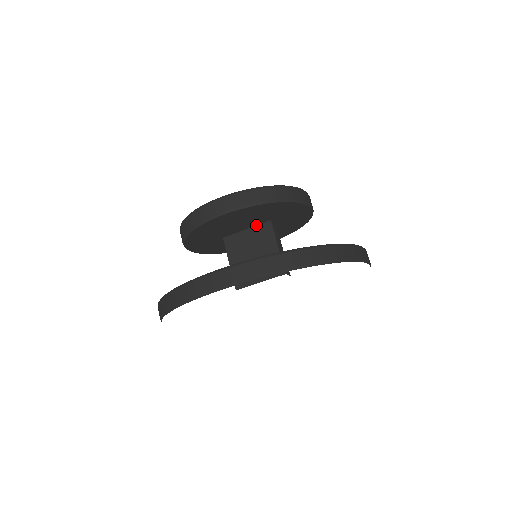
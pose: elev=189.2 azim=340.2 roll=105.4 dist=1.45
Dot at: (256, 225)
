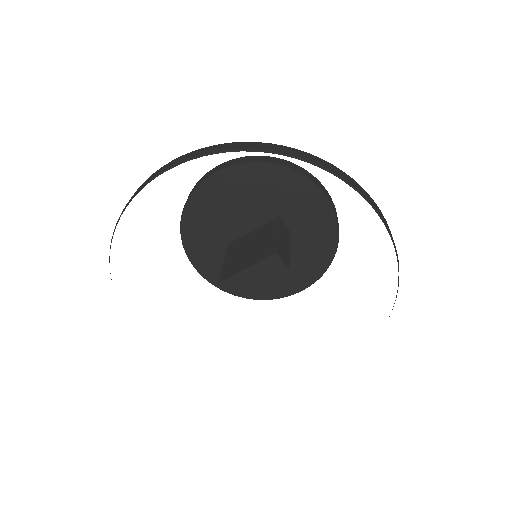
Dot at: (263, 224)
